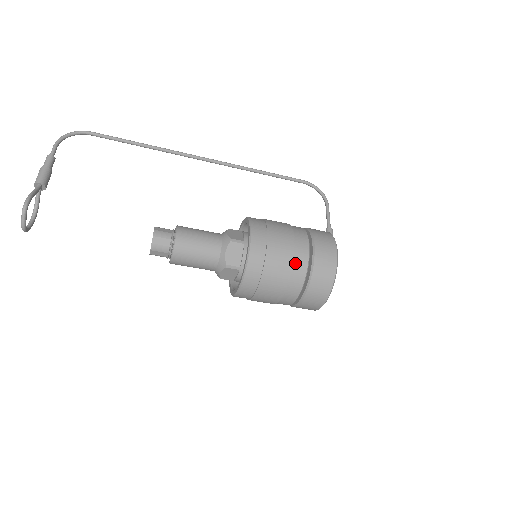
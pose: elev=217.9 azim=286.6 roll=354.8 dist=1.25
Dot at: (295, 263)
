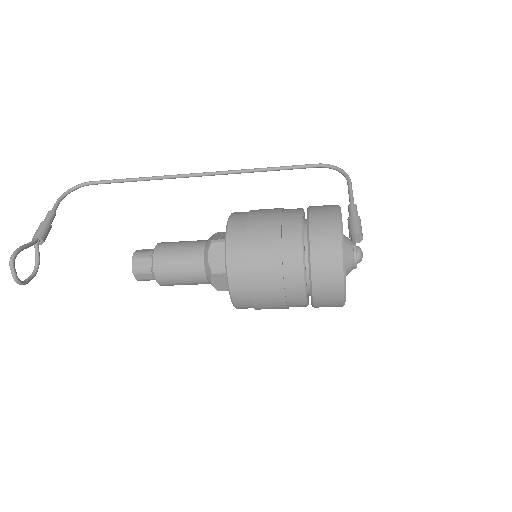
Dot at: (285, 247)
